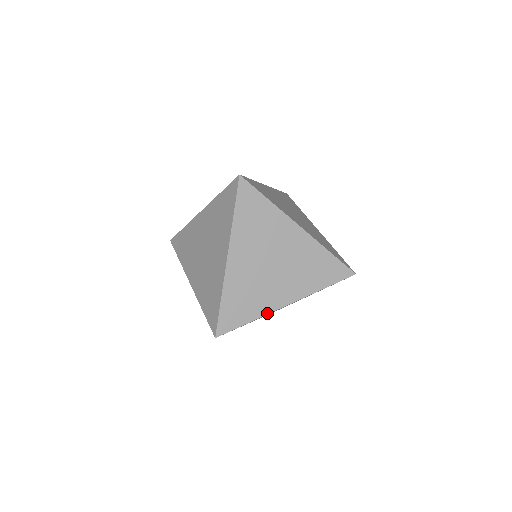
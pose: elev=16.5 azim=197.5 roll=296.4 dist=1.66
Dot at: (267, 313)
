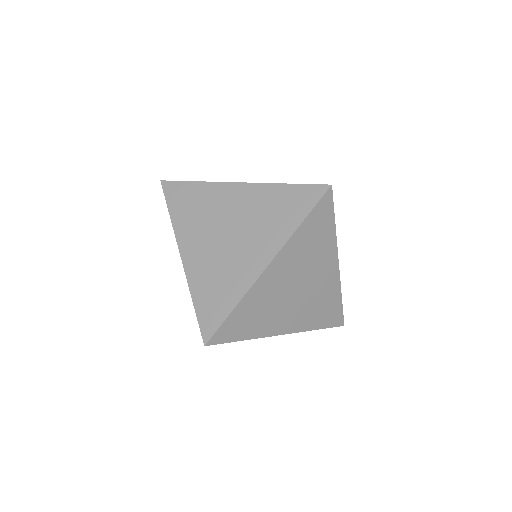
Dot at: (263, 336)
